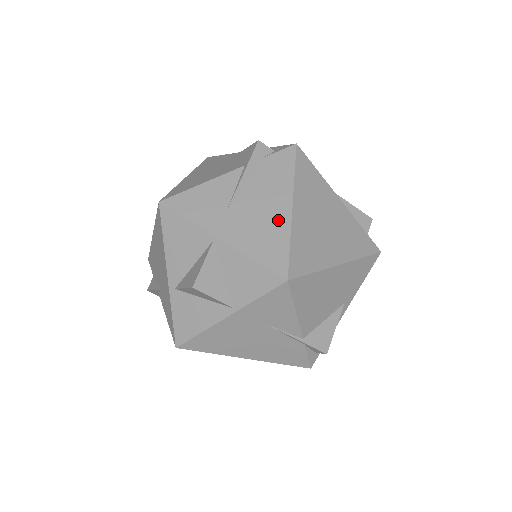
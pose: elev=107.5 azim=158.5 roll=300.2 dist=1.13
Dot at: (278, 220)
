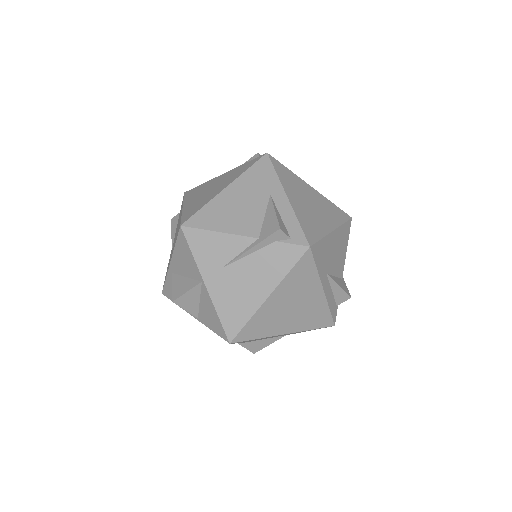
Dot at: (252, 300)
